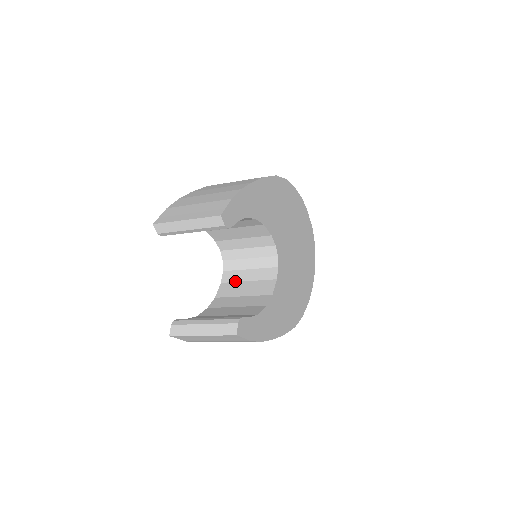
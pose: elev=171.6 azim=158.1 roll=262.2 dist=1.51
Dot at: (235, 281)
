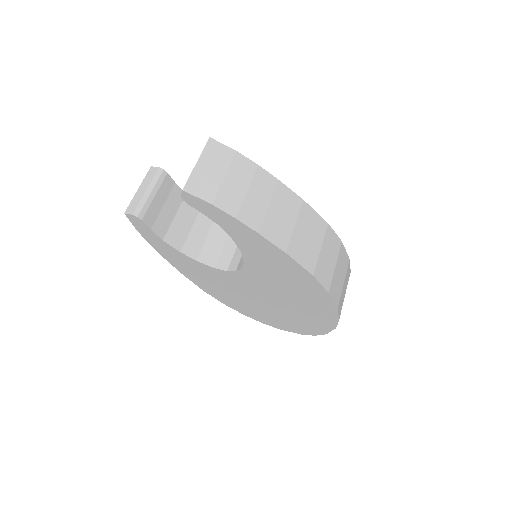
Dot at: occluded
